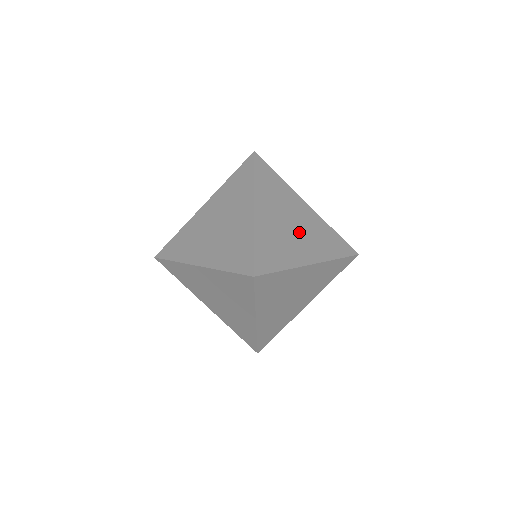
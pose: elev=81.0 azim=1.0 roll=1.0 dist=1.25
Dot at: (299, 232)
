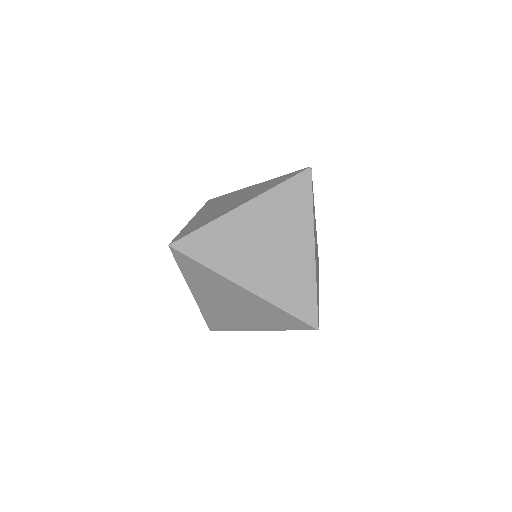
Dot at: occluded
